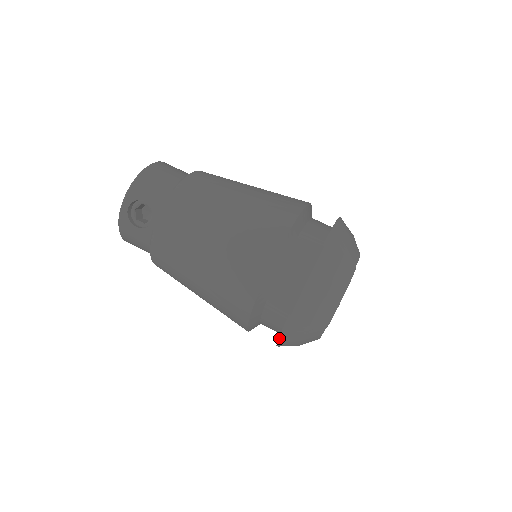
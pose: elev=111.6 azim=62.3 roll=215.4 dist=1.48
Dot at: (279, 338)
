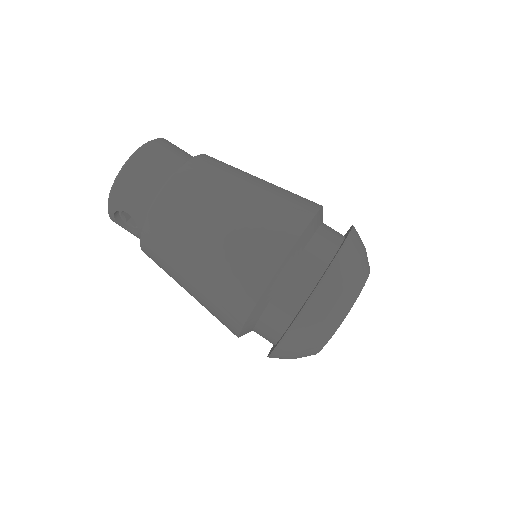
Dot at: occluded
